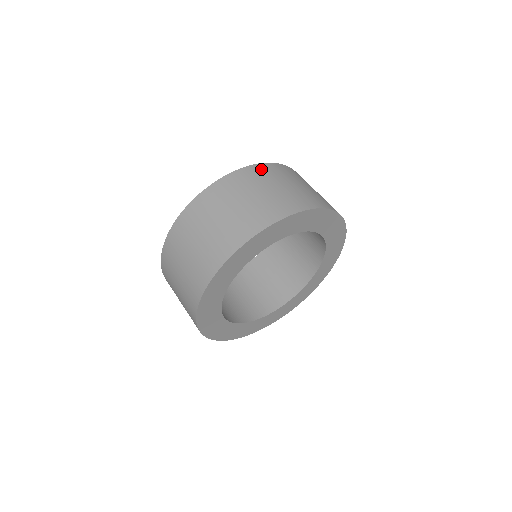
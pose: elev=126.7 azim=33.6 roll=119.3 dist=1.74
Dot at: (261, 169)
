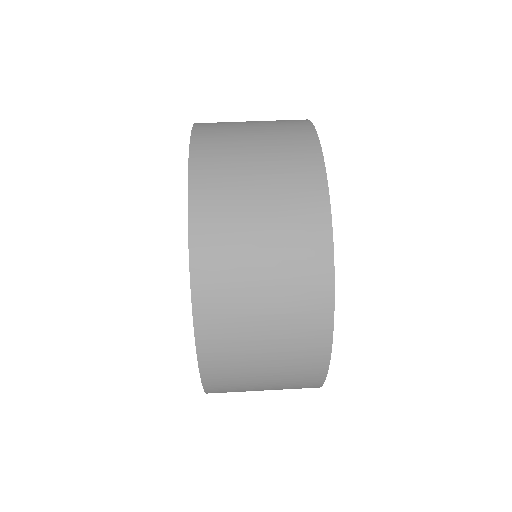
Dot at: occluded
